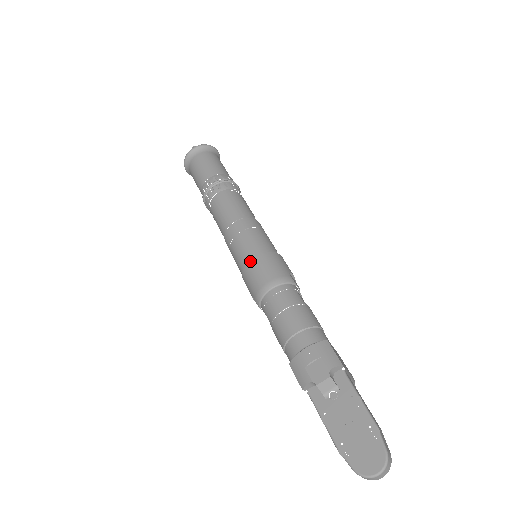
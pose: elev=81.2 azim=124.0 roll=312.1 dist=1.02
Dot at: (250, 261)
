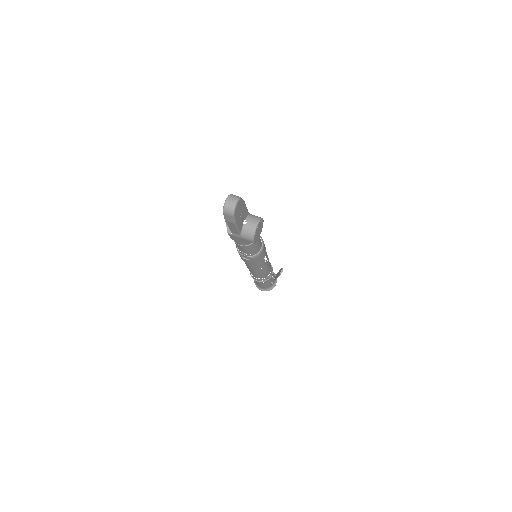
Dot at: occluded
